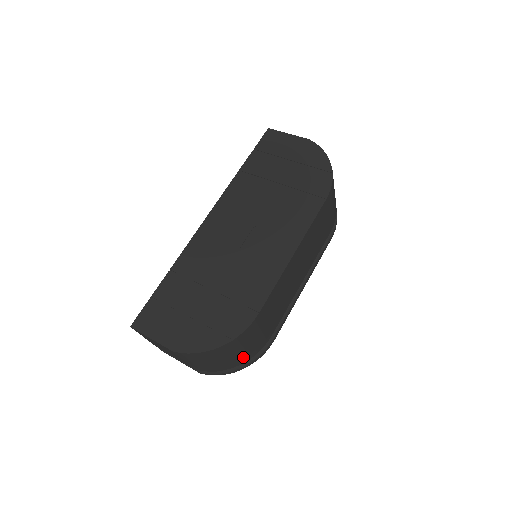
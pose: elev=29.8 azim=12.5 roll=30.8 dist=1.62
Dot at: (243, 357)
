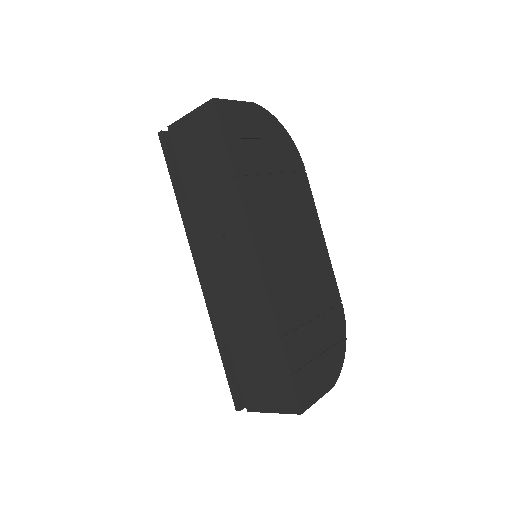
Dot at: occluded
